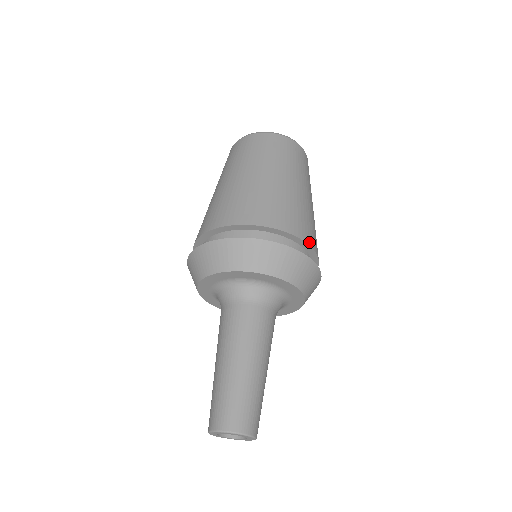
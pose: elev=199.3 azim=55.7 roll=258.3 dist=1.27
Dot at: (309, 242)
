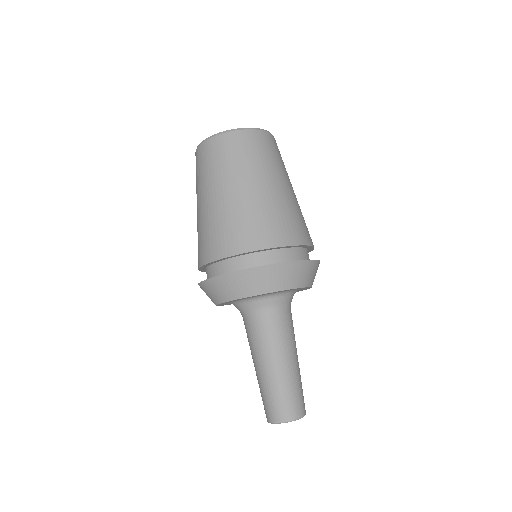
Dot at: (308, 242)
